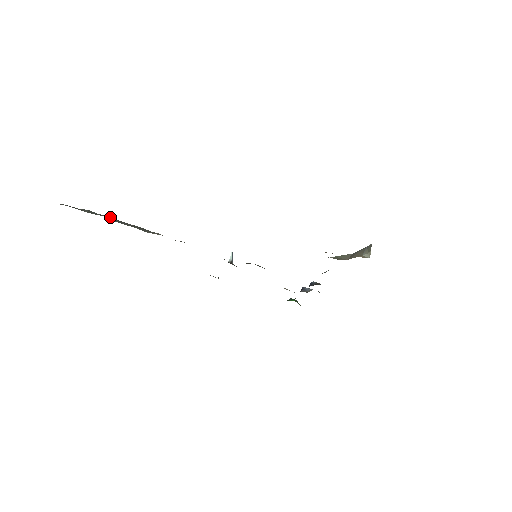
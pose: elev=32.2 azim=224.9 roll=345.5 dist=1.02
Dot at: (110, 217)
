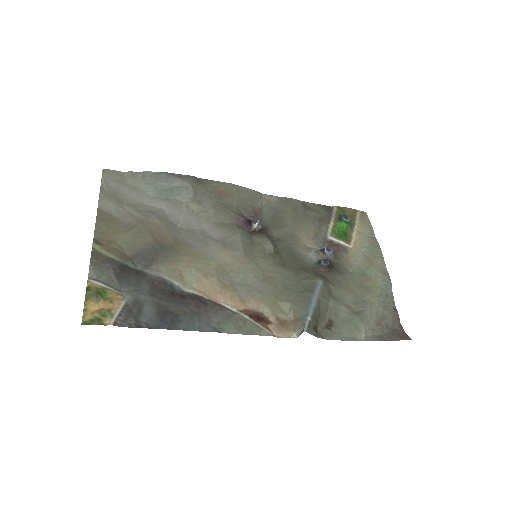
Dot at: (164, 177)
